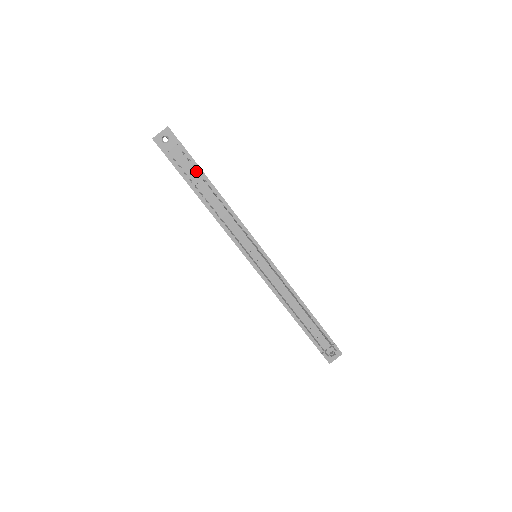
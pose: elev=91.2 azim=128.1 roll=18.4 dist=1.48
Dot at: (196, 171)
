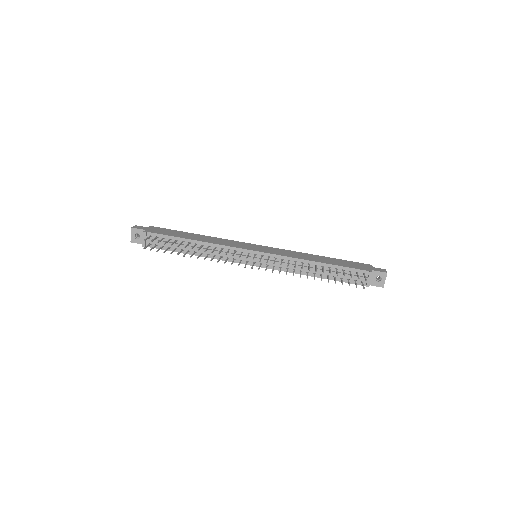
Dot at: (167, 239)
